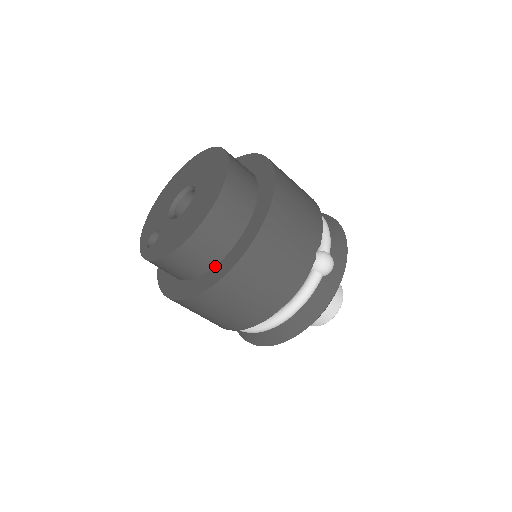
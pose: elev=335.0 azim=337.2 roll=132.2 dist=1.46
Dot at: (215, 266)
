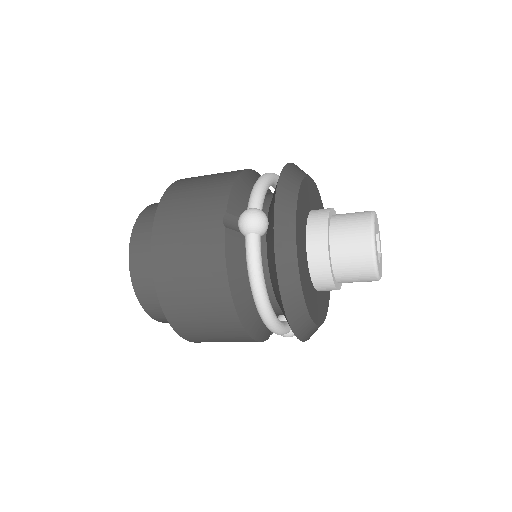
Dot at: occluded
